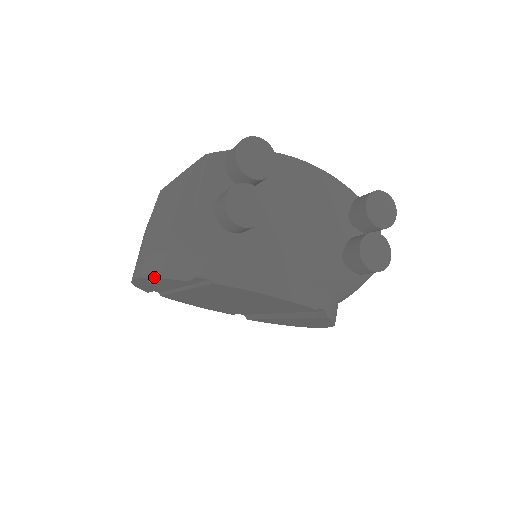
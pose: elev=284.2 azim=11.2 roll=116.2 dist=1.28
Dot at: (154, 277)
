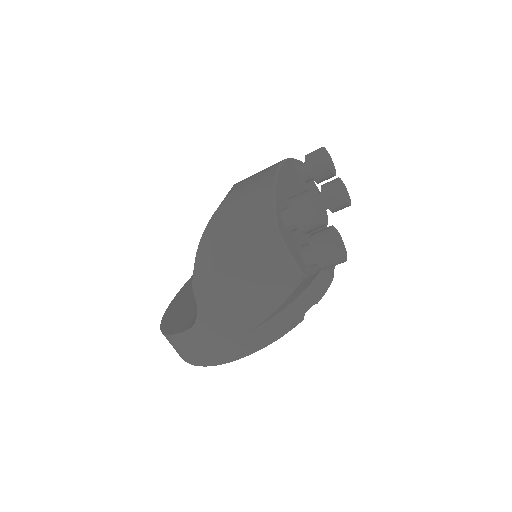
Dot at: occluded
